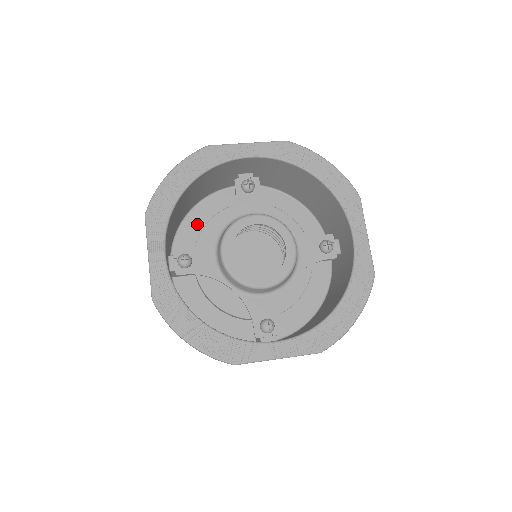
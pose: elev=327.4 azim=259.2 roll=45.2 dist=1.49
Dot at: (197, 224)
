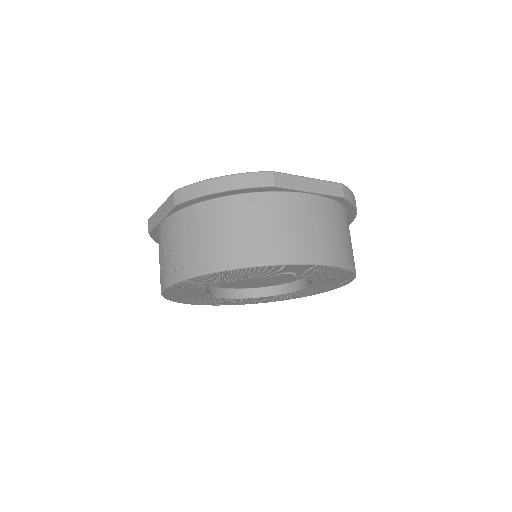
Dot at: occluded
